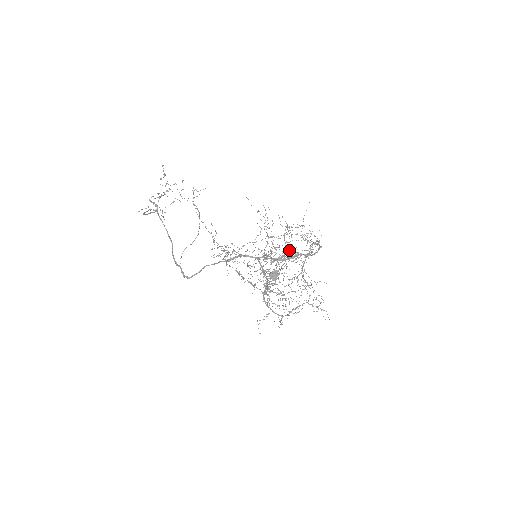
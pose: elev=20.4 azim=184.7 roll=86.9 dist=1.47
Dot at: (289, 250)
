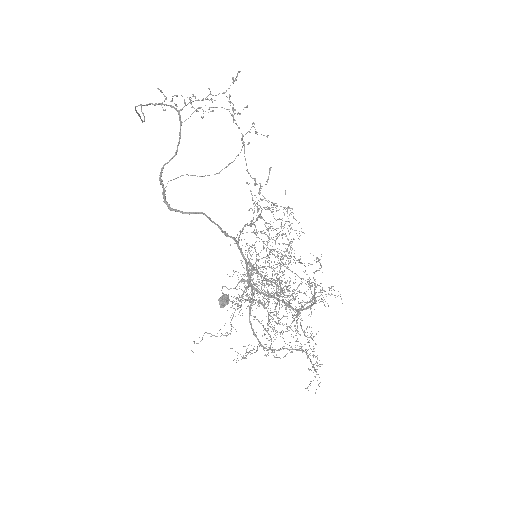
Dot at: occluded
